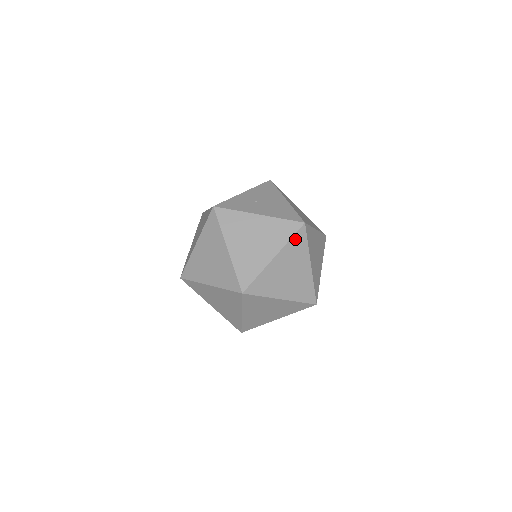
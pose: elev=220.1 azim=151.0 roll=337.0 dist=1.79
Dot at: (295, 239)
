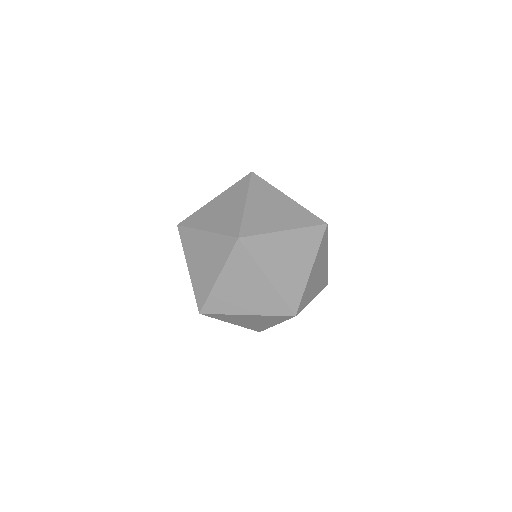
Dot at: (254, 184)
